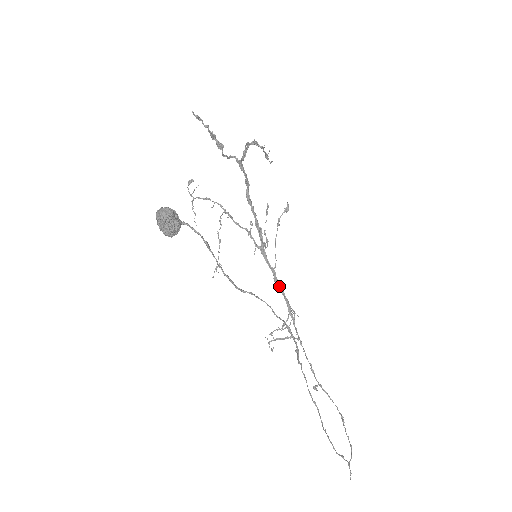
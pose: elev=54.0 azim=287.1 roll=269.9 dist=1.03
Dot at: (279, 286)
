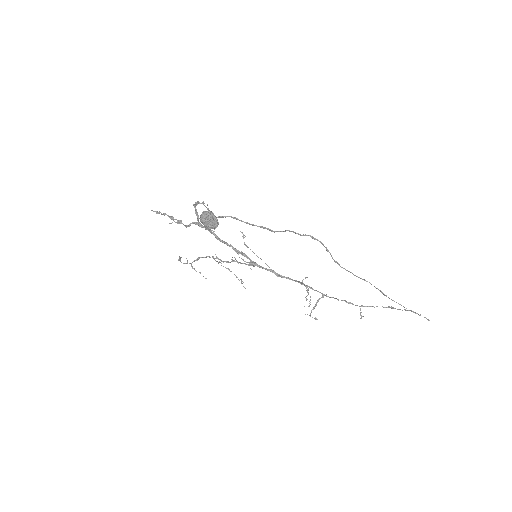
Dot at: (282, 276)
